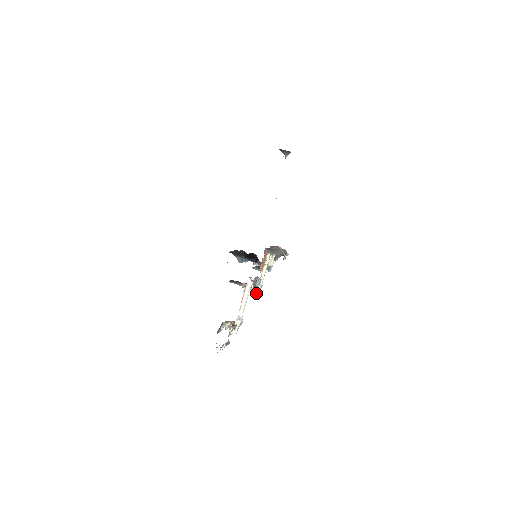
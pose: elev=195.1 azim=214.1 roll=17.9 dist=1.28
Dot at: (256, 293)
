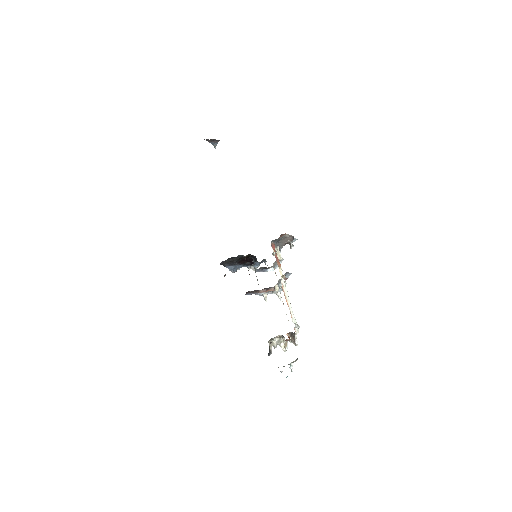
Dot at: (278, 296)
